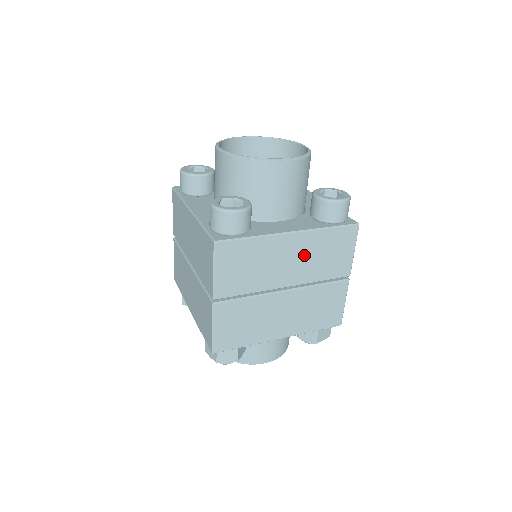
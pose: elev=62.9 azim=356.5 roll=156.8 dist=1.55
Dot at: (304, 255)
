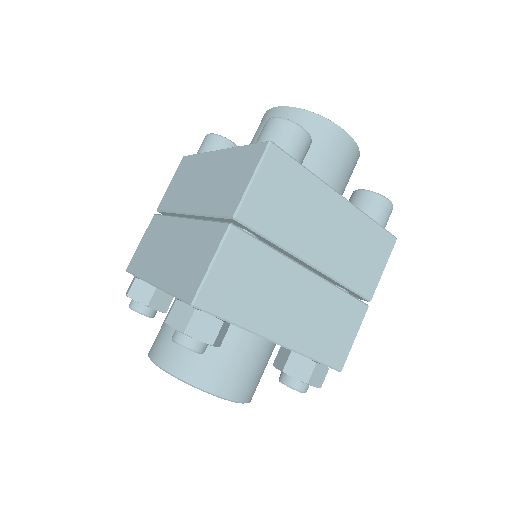
Dot at: (341, 234)
